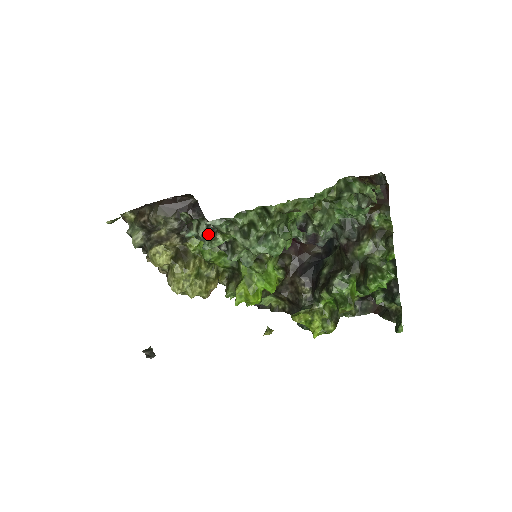
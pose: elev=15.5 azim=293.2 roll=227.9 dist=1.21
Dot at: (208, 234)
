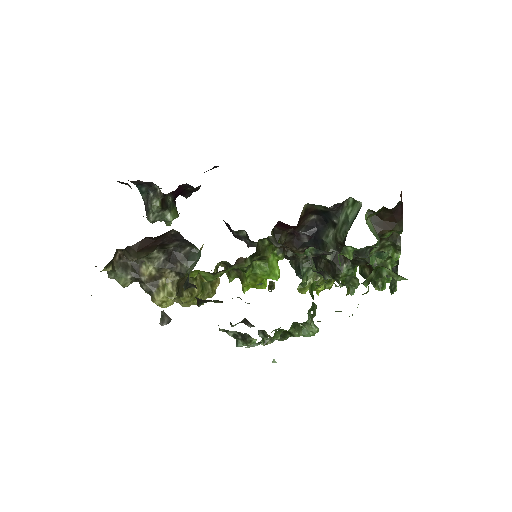
Dot at: (240, 337)
